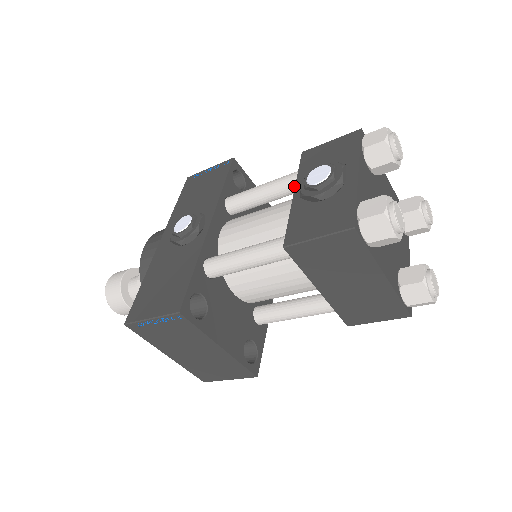
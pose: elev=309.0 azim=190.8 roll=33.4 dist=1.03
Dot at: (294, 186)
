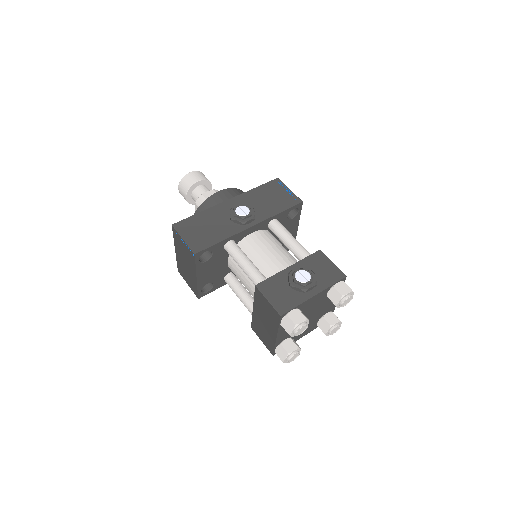
Dot at: (300, 257)
